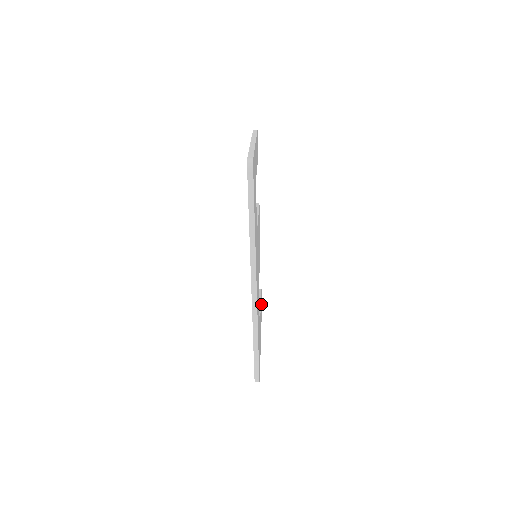
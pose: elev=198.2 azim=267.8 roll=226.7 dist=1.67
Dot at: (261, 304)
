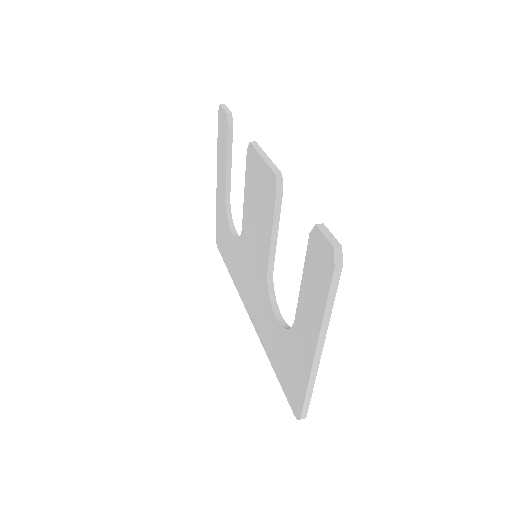
Dot at: occluded
